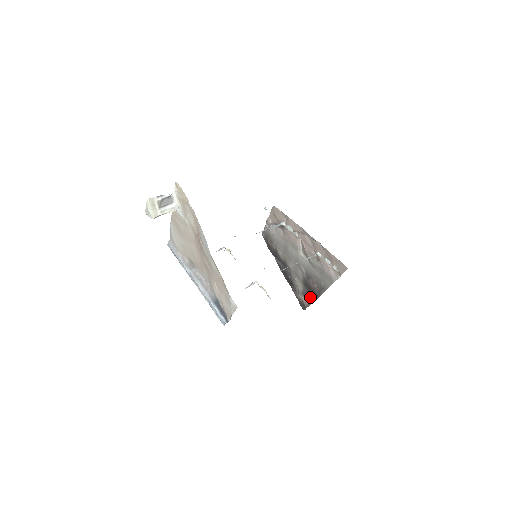
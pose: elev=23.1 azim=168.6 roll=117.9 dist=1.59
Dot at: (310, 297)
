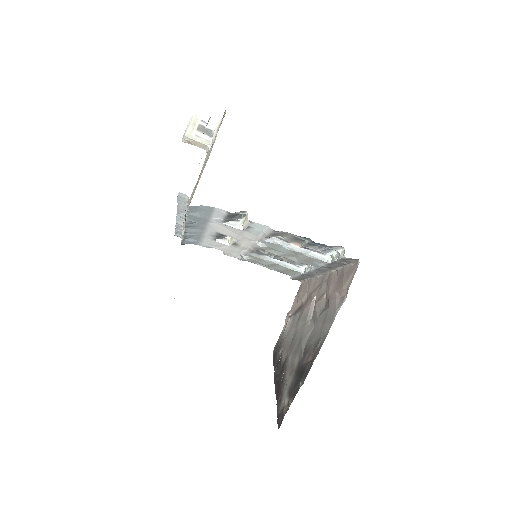
Dot at: (296, 387)
